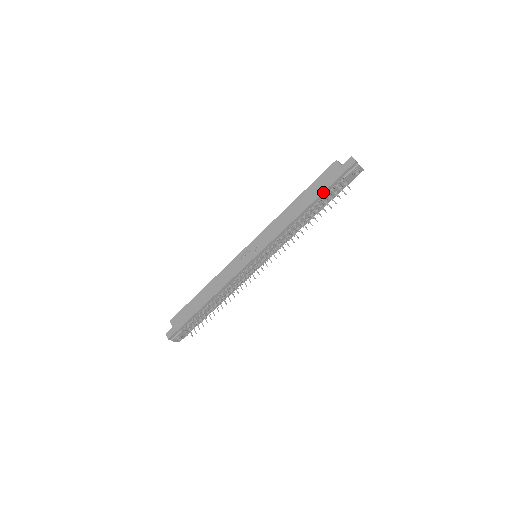
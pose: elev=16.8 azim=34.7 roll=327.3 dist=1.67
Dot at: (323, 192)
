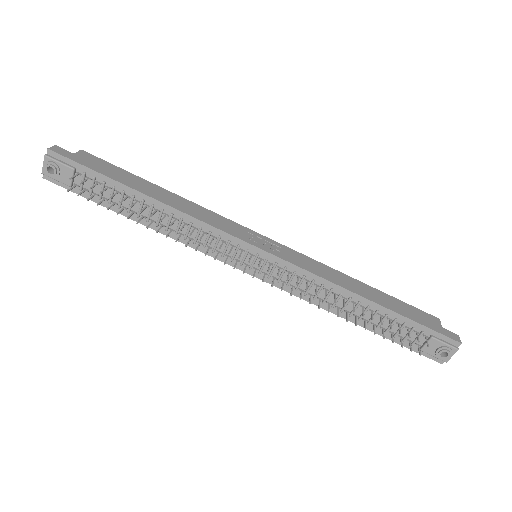
Dot at: (403, 315)
